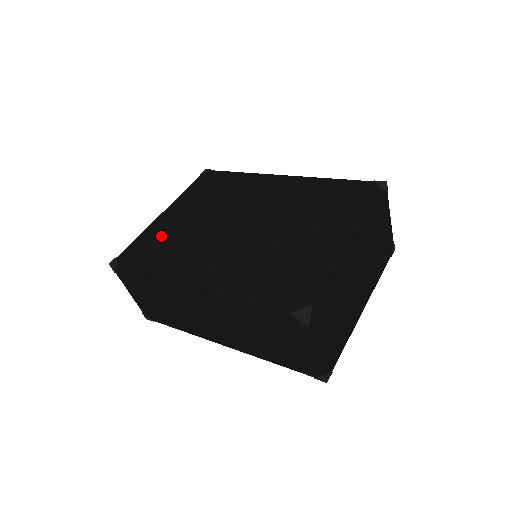
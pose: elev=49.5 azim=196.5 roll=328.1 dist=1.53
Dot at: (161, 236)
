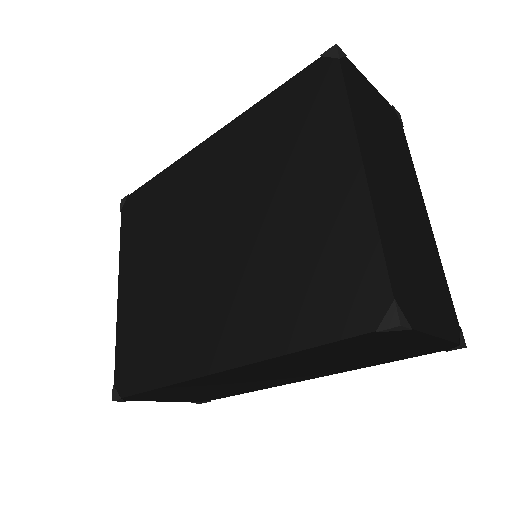
Dot at: (138, 324)
